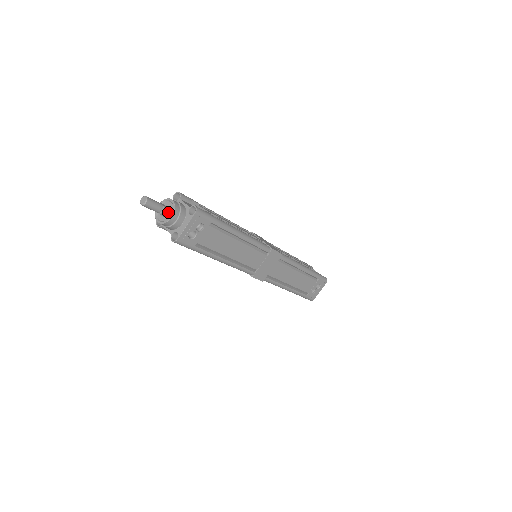
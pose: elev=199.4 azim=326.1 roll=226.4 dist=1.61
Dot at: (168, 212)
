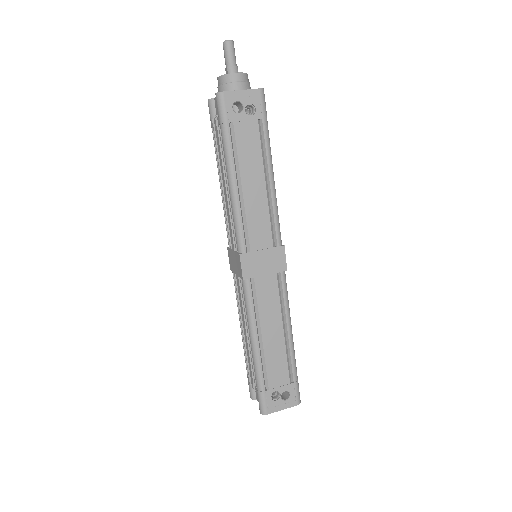
Dot at: occluded
